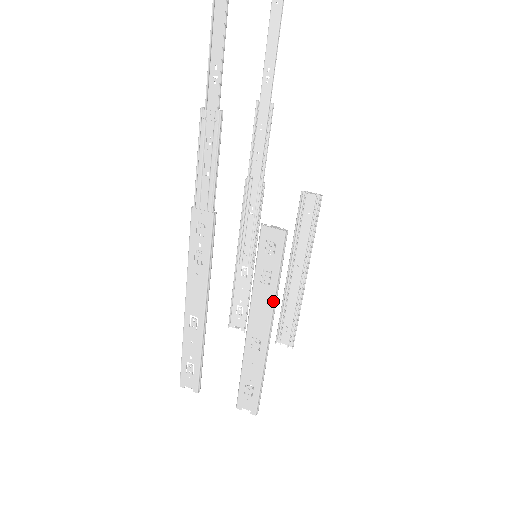
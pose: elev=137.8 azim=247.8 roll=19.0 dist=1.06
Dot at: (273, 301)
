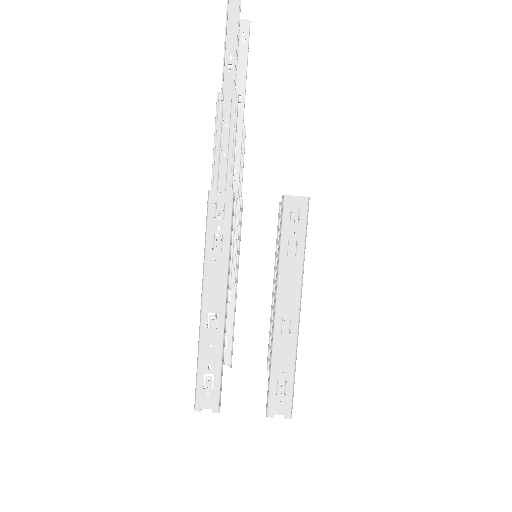
Dot at: (301, 273)
